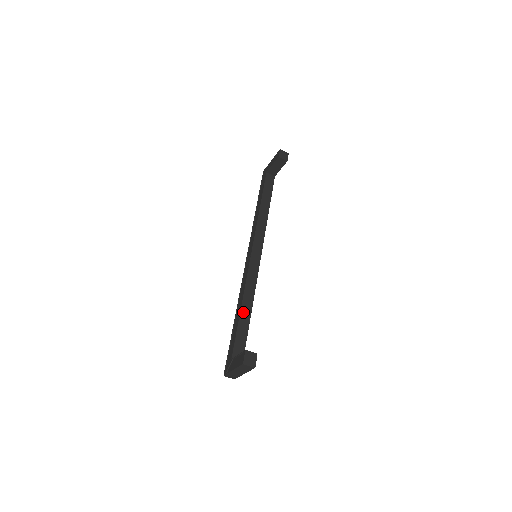
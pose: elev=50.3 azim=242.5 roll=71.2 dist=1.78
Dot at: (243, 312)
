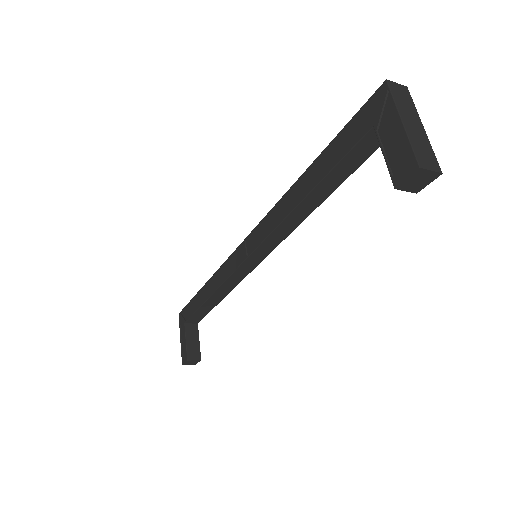
Dot at: (210, 301)
